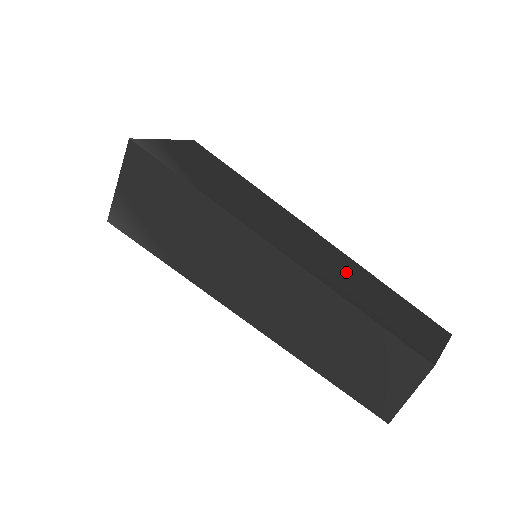
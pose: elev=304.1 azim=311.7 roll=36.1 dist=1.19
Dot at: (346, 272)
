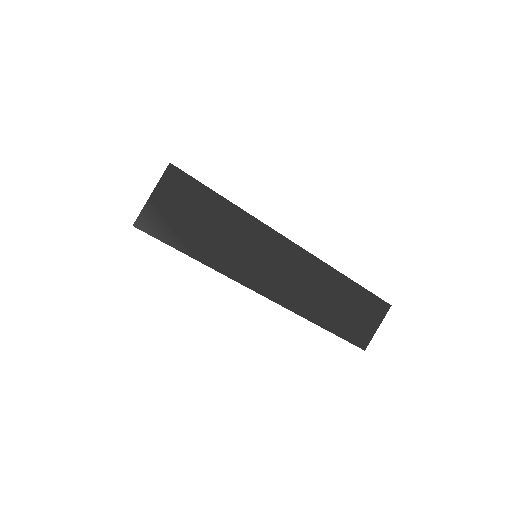
Dot at: occluded
